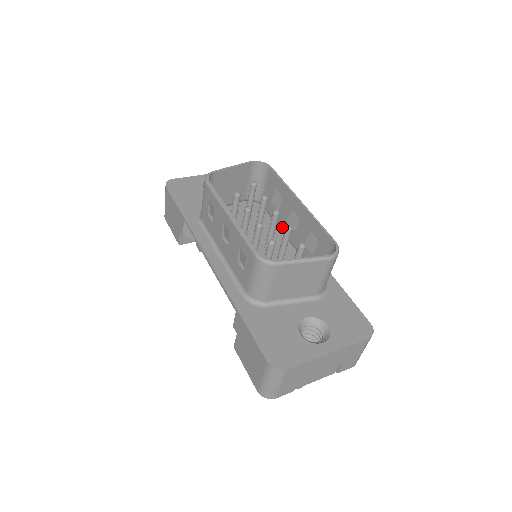
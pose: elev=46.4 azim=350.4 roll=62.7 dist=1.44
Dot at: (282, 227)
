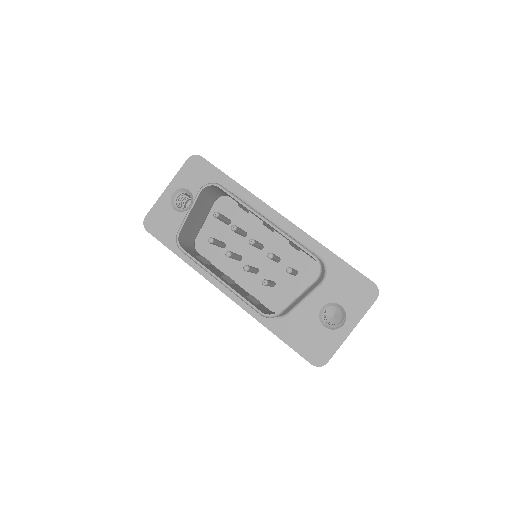
Dot at: occluded
